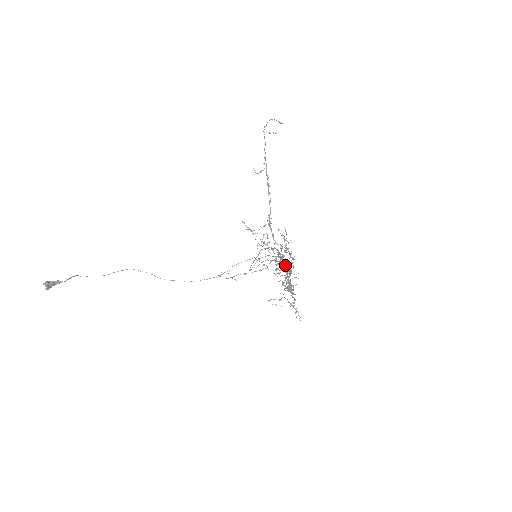
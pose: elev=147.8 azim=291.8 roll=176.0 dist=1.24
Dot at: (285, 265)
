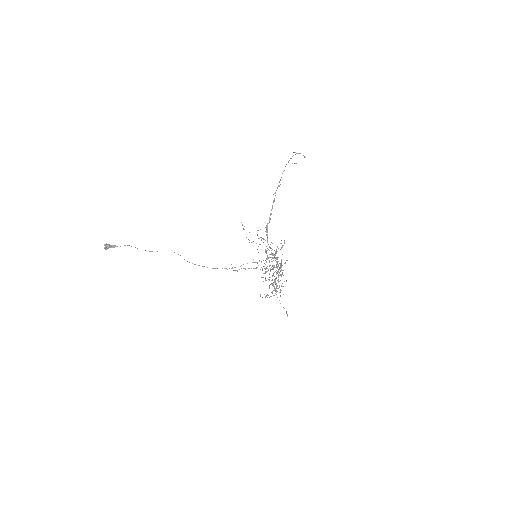
Dot at: (276, 267)
